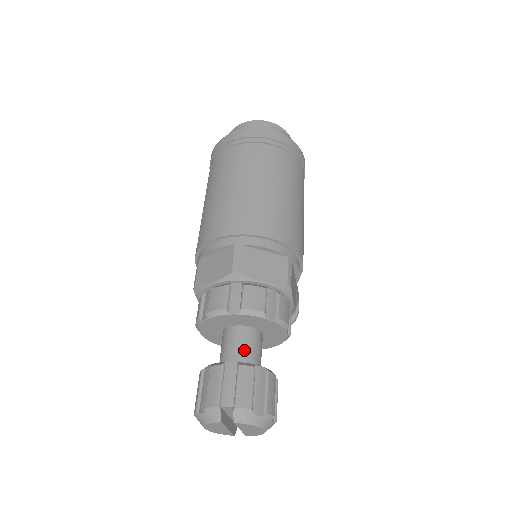
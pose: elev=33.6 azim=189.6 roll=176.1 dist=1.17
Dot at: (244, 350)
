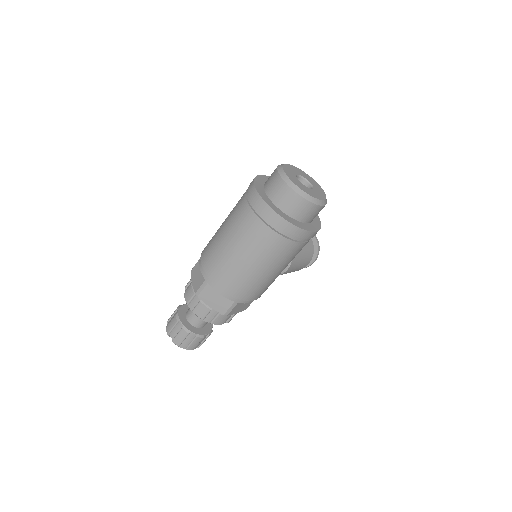
Dot at: (195, 318)
